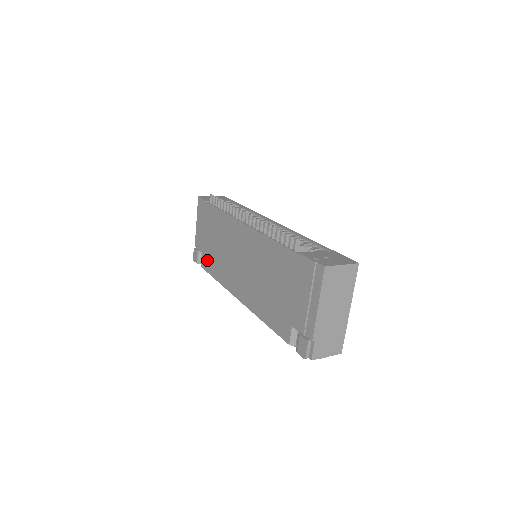
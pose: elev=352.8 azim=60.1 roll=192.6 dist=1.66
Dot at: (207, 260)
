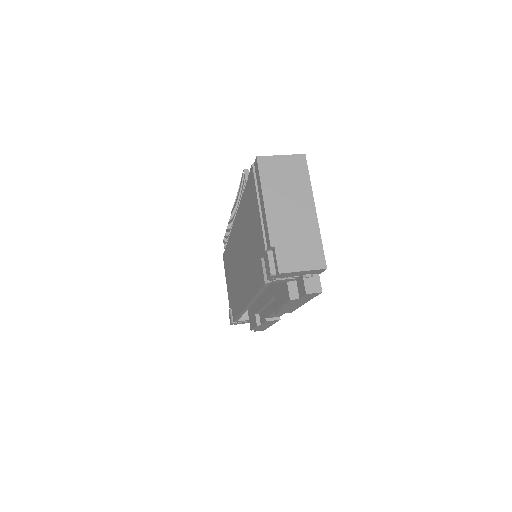
Dot at: (233, 306)
